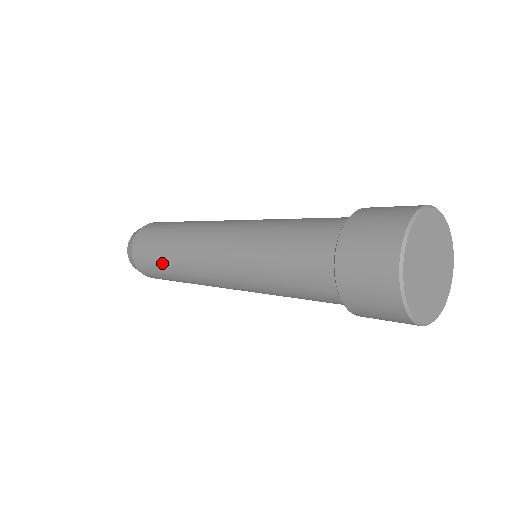
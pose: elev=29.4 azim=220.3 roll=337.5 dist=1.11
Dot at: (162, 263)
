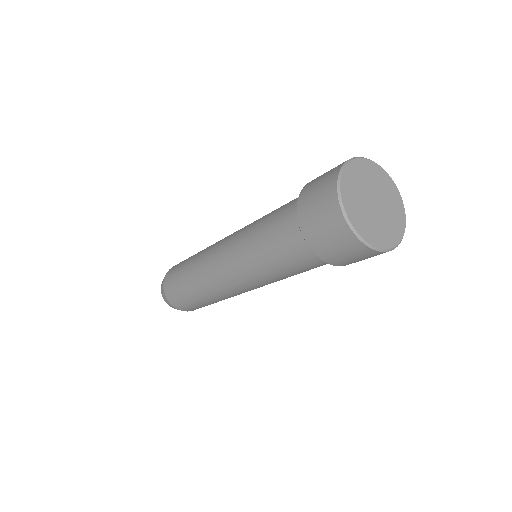
Dot at: (188, 291)
